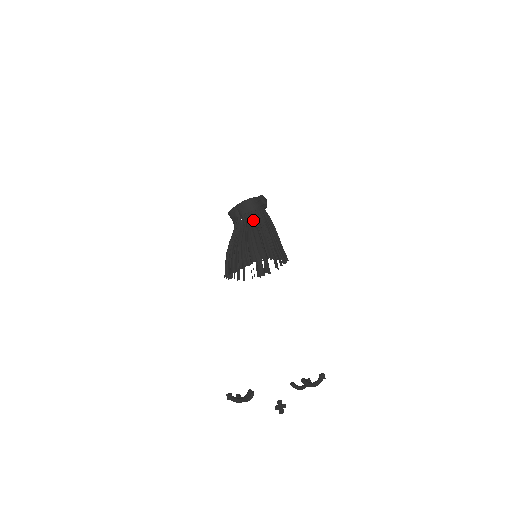
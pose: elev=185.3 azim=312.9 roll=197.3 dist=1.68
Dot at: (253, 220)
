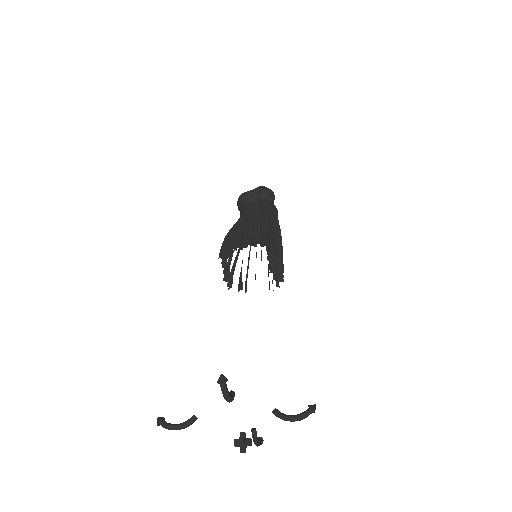
Dot at: (240, 216)
